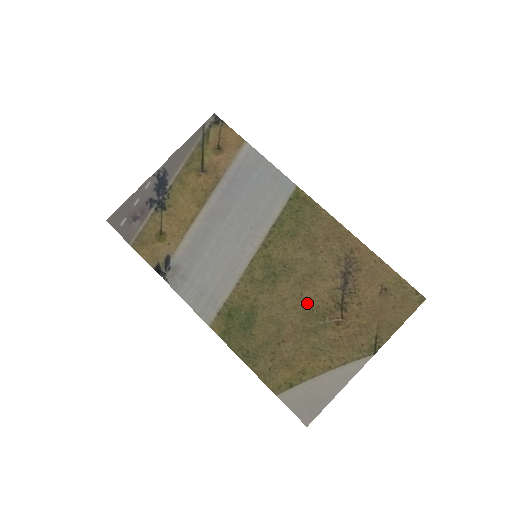
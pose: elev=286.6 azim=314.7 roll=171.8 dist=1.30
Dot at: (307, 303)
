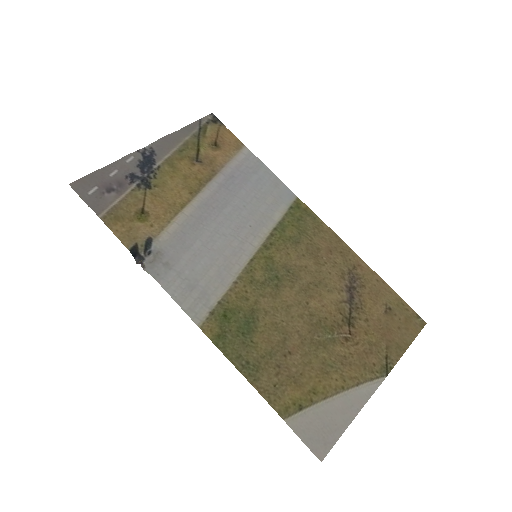
Dot at: (314, 313)
